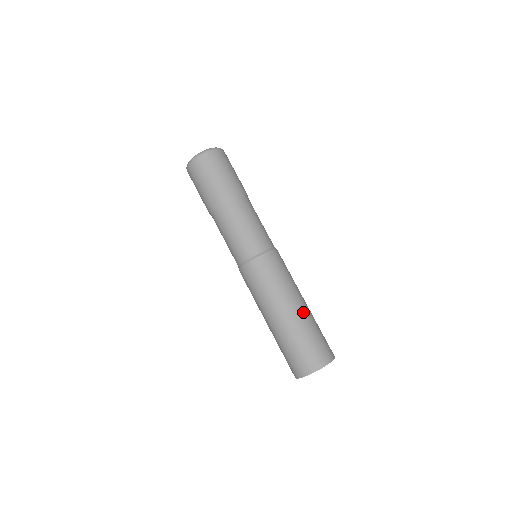
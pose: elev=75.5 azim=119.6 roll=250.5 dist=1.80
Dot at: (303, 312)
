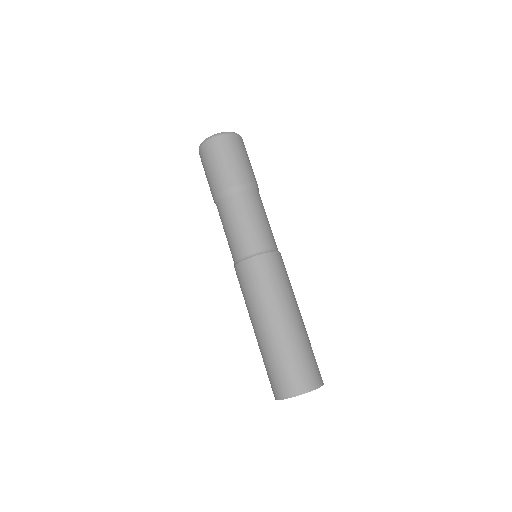
Dot at: (301, 324)
